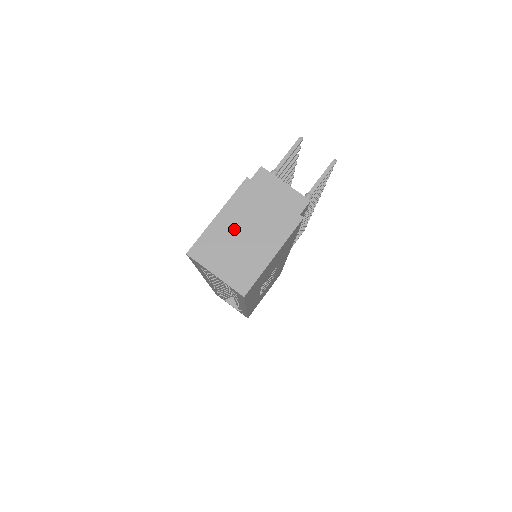
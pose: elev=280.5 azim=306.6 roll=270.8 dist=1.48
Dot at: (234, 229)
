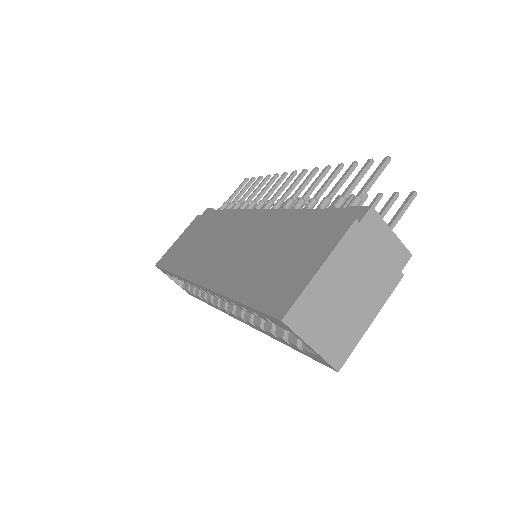
Dot at: (336, 288)
